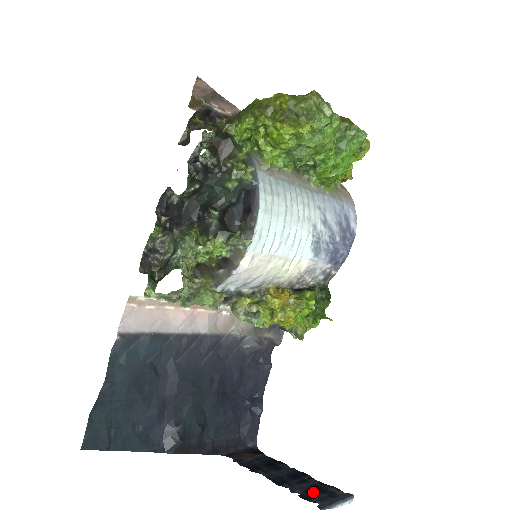
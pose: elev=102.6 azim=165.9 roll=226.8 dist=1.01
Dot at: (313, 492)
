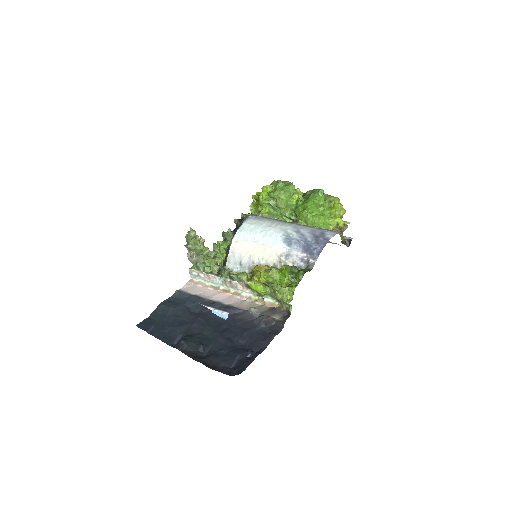
Dot at: occluded
